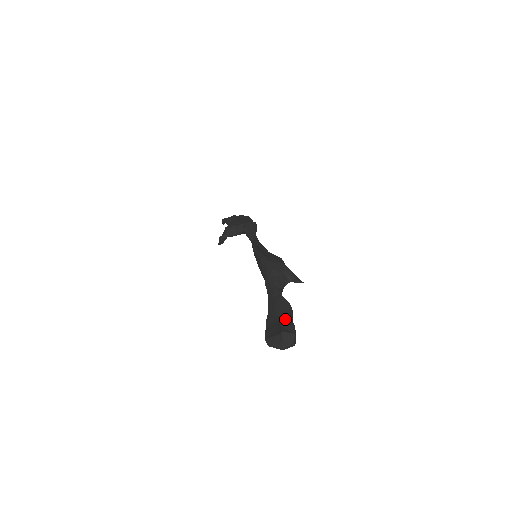
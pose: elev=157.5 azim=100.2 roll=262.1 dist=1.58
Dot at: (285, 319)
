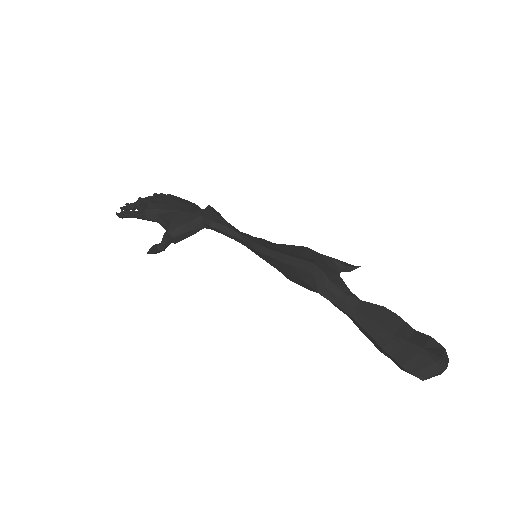
Dot at: (408, 334)
